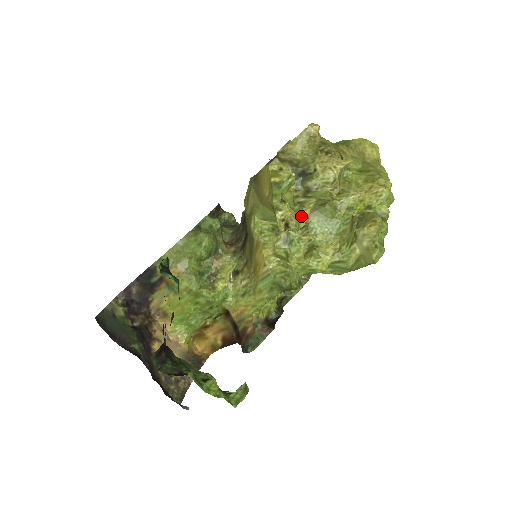
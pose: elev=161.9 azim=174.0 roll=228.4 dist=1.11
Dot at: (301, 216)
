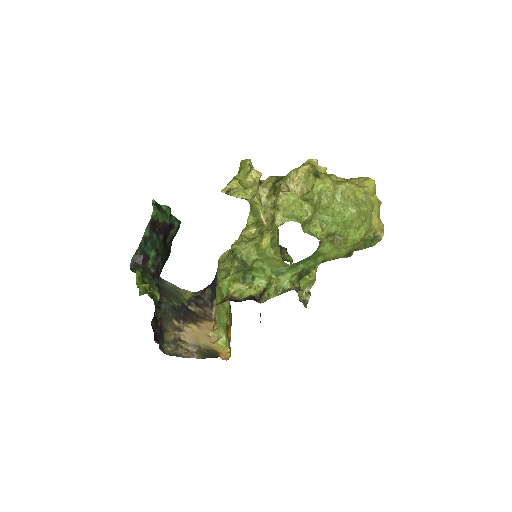
Dot at: (245, 190)
